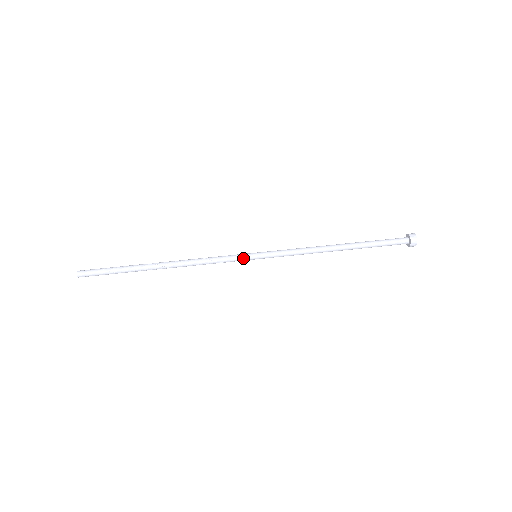
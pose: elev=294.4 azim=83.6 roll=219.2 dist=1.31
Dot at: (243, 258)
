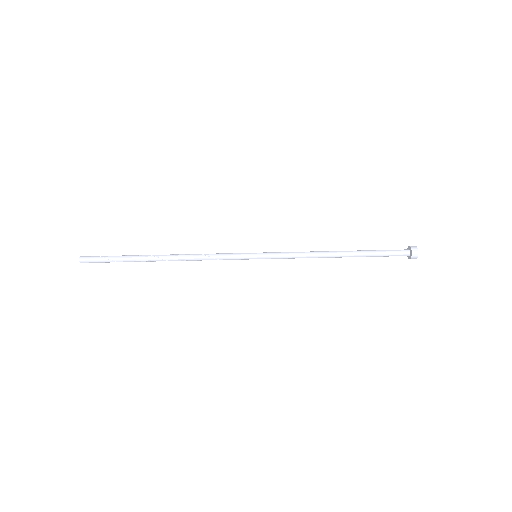
Dot at: (243, 258)
